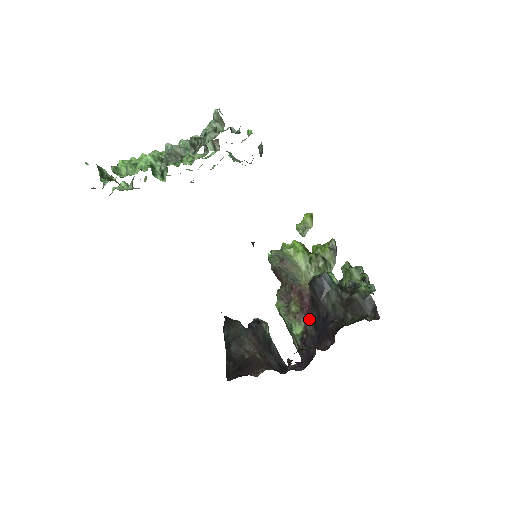
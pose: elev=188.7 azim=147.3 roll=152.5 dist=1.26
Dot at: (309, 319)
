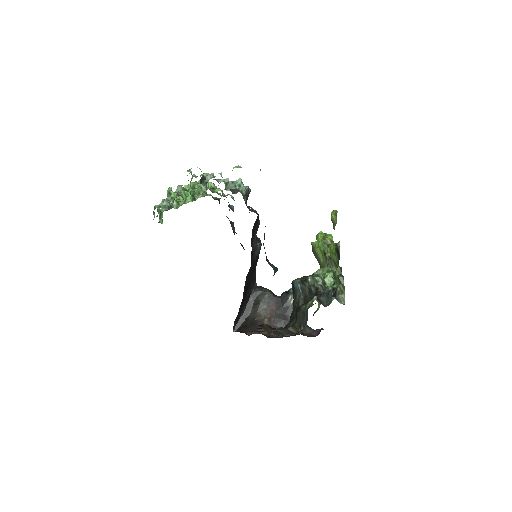
Dot at: occluded
